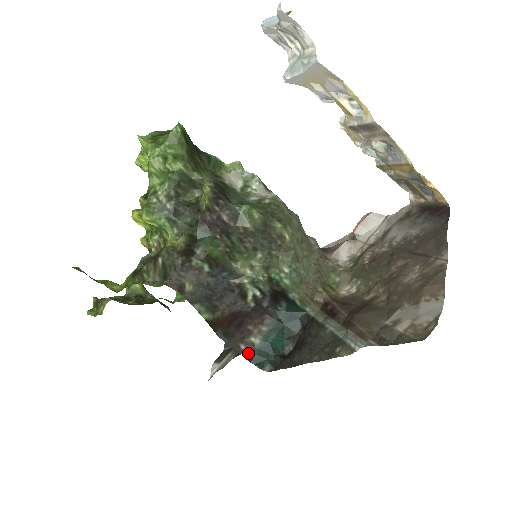
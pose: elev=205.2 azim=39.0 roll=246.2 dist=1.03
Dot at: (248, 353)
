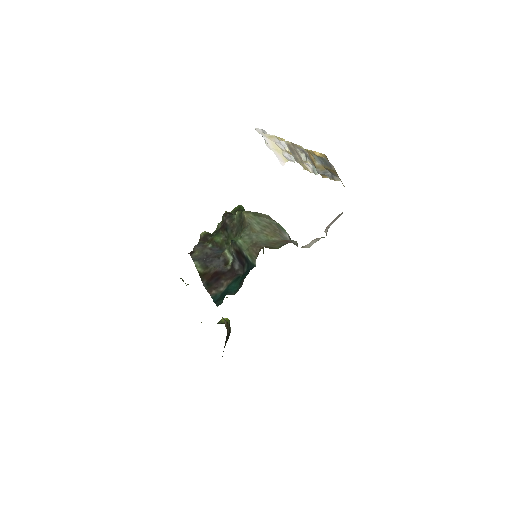
Dot at: (215, 296)
